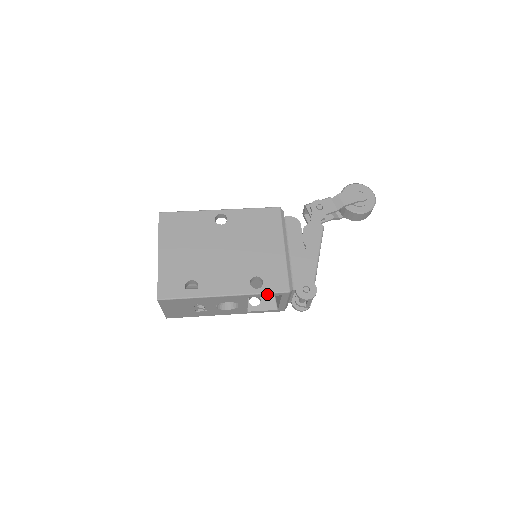
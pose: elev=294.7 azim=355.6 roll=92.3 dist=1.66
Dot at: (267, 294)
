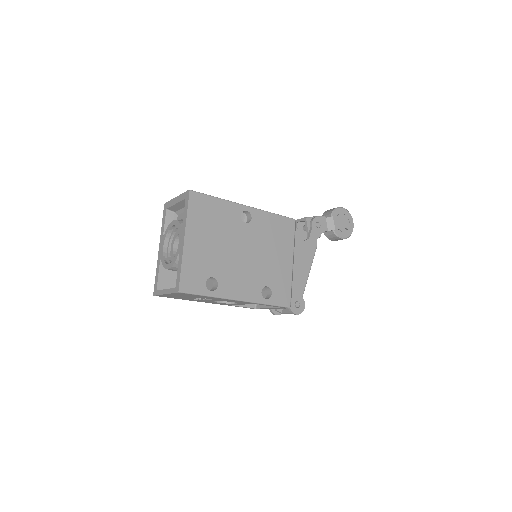
Dot at: (272, 305)
